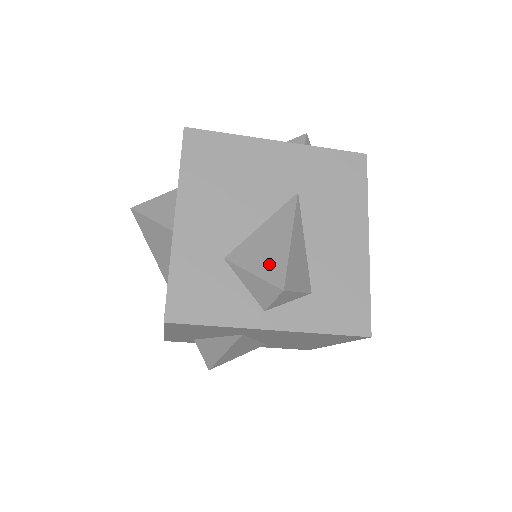
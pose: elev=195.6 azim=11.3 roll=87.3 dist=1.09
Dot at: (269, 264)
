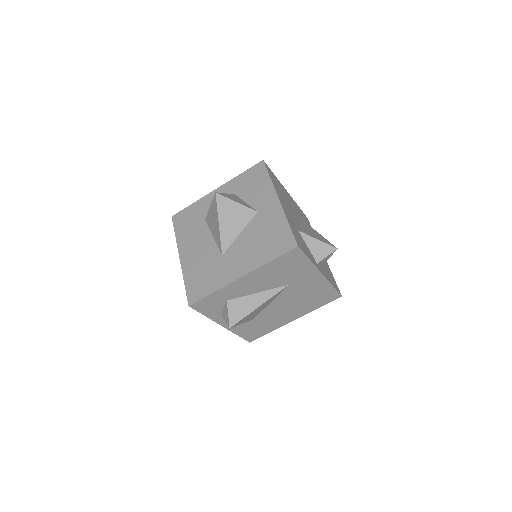
Dot at: (321, 238)
